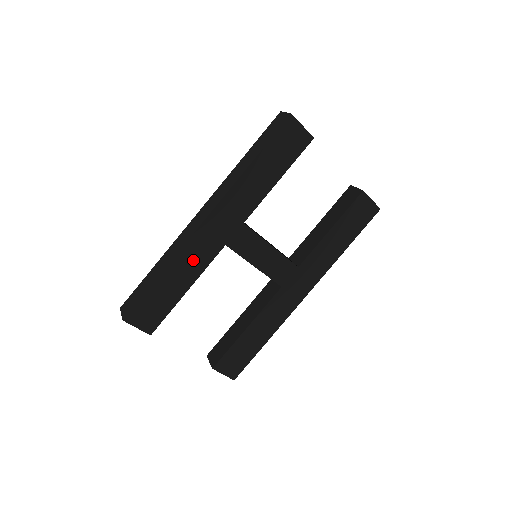
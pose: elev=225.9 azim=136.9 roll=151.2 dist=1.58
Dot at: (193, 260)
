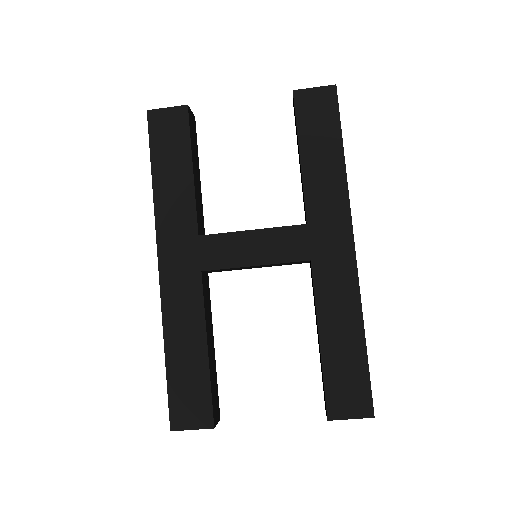
Dot at: (184, 313)
